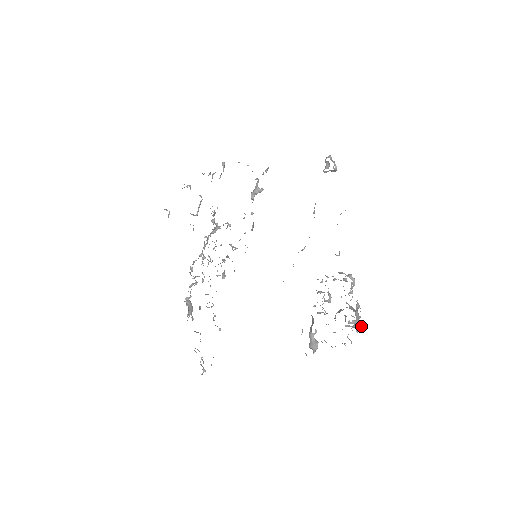
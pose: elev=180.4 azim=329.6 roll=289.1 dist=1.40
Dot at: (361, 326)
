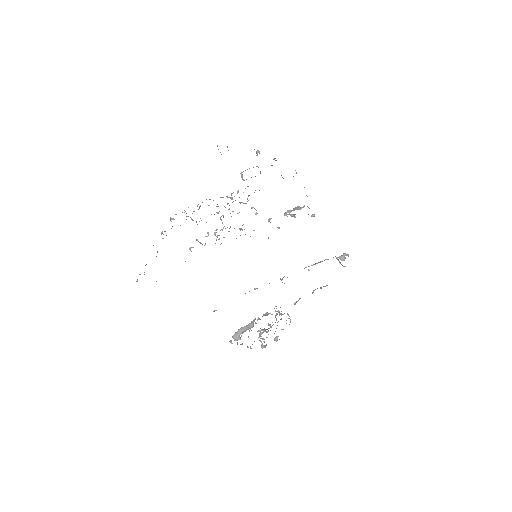
Dot at: (265, 346)
